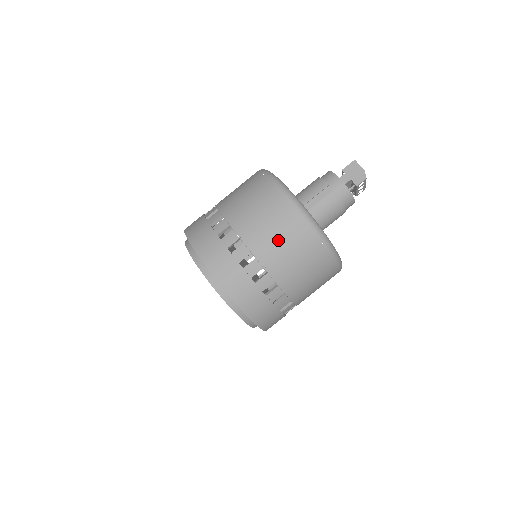
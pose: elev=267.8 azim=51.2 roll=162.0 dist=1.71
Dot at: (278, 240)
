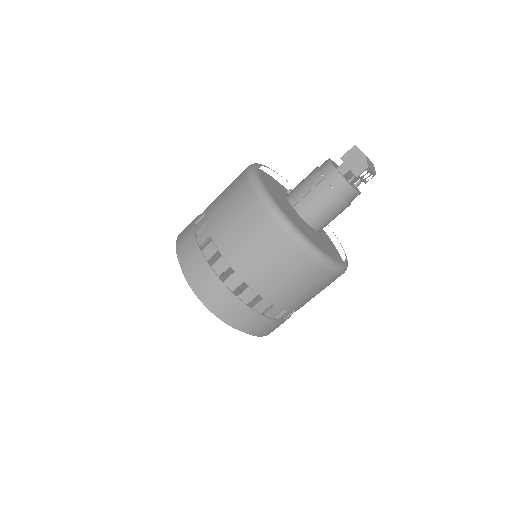
Dot at: (256, 252)
